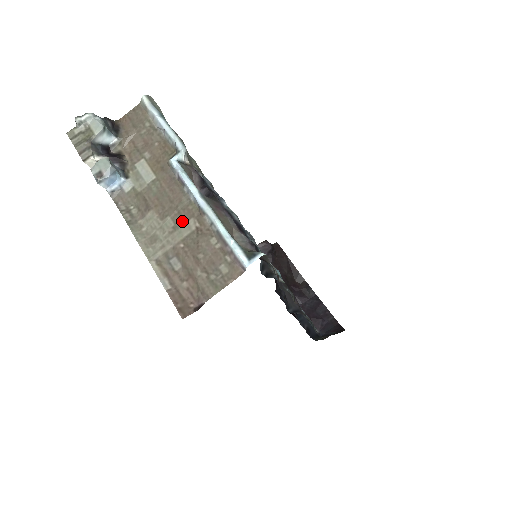
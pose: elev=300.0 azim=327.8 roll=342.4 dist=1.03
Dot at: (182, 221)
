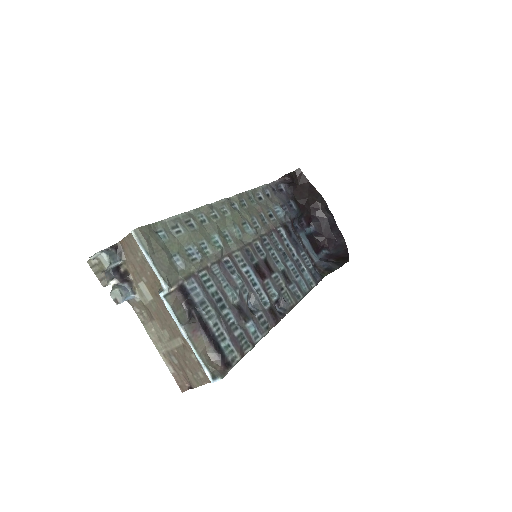
Dot at: (174, 336)
